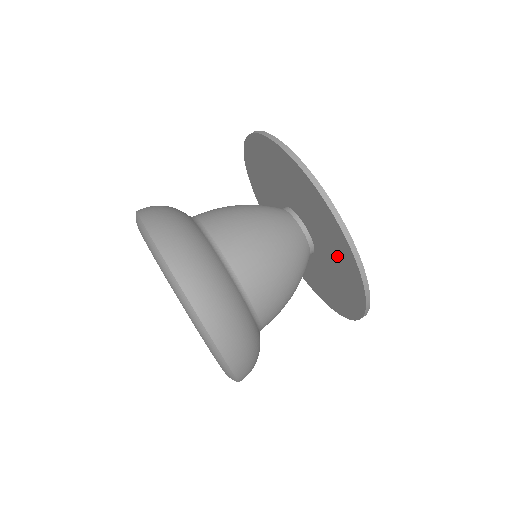
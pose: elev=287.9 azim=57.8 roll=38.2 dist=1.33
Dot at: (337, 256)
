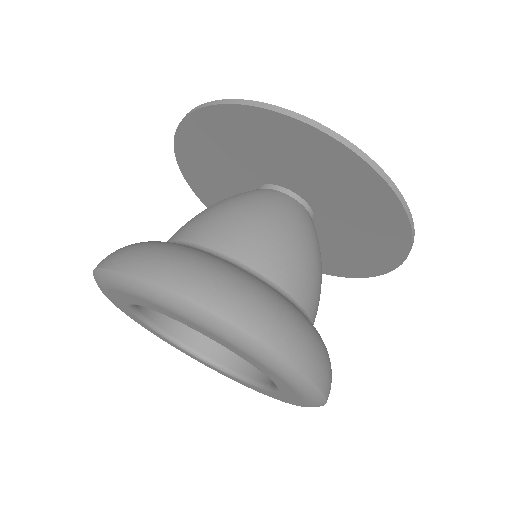
Dot at: (314, 164)
